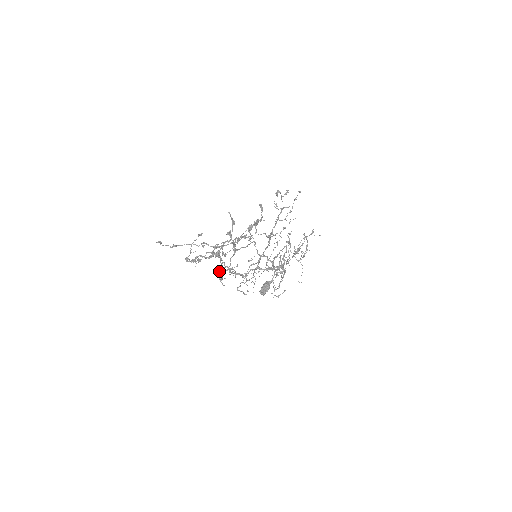
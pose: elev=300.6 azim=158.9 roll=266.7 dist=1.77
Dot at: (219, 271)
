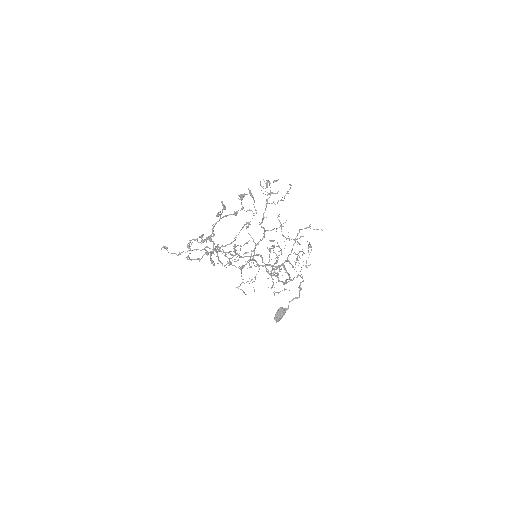
Dot at: (210, 252)
